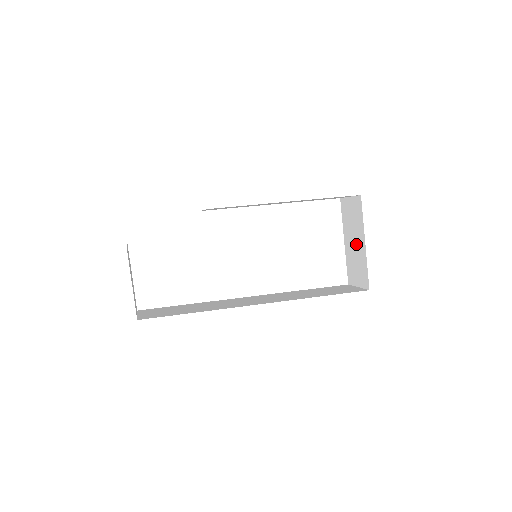
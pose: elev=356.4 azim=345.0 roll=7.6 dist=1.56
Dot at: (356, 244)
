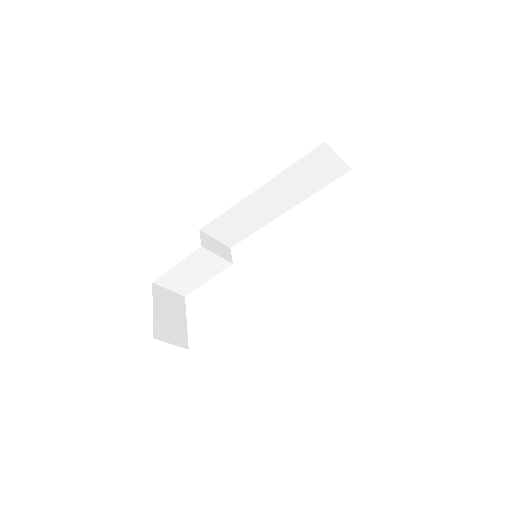
Dot at: occluded
